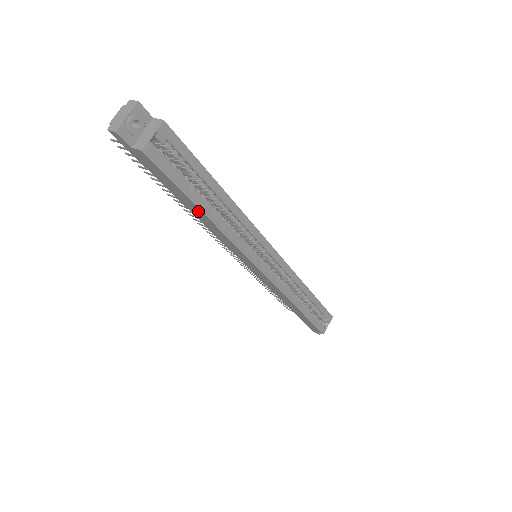
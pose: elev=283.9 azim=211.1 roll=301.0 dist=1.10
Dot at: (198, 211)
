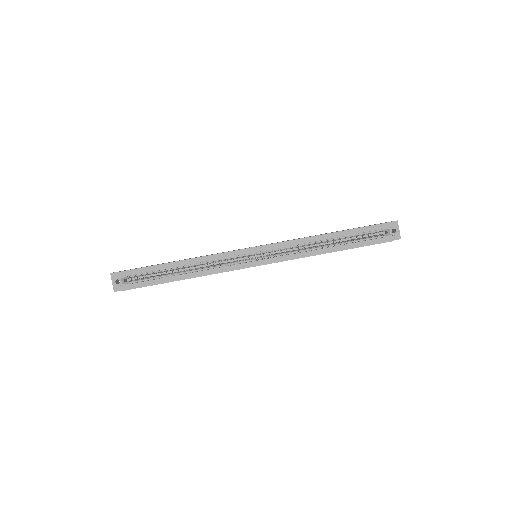
Dot at: occluded
